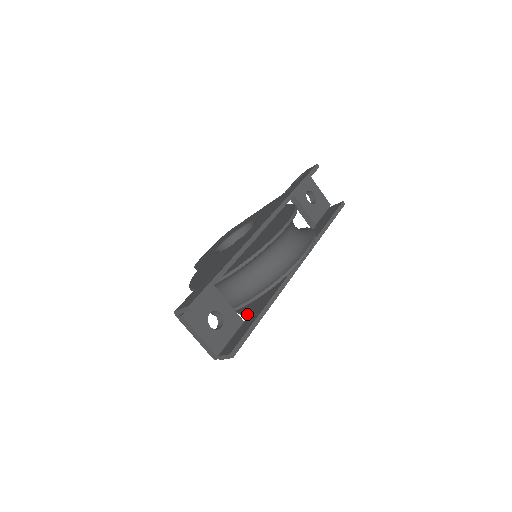
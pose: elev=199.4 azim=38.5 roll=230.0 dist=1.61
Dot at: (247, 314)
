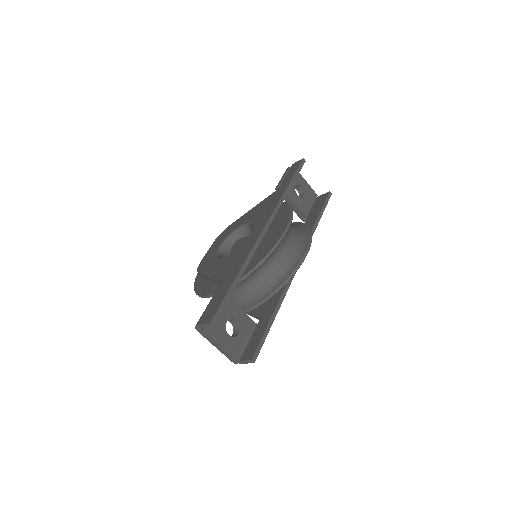
Dot at: (258, 316)
